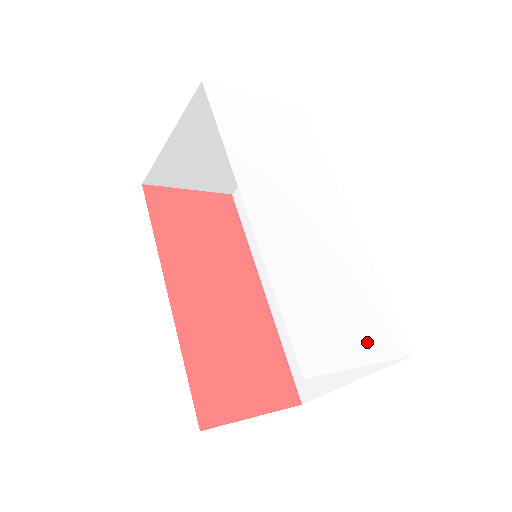
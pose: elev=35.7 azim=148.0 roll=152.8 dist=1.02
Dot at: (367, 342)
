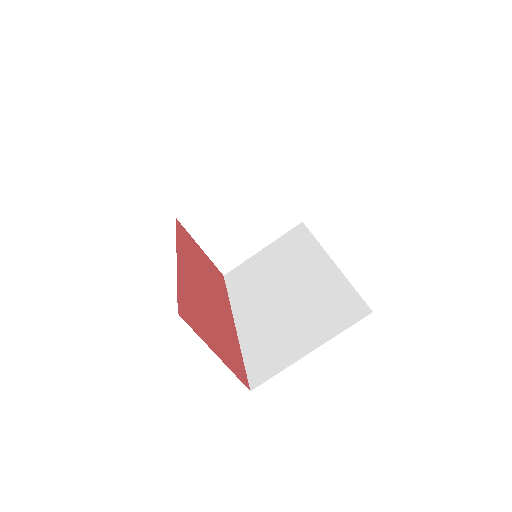
Dot at: occluded
